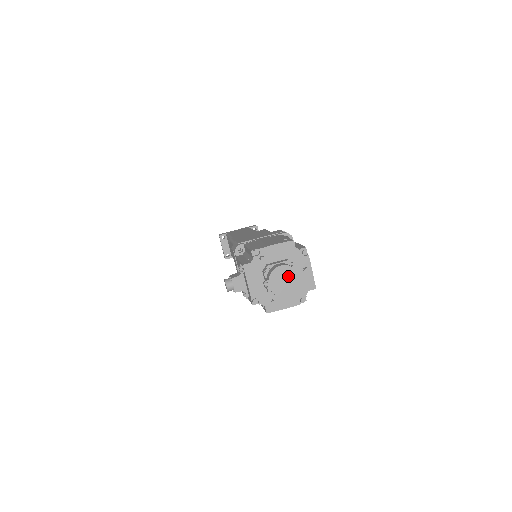
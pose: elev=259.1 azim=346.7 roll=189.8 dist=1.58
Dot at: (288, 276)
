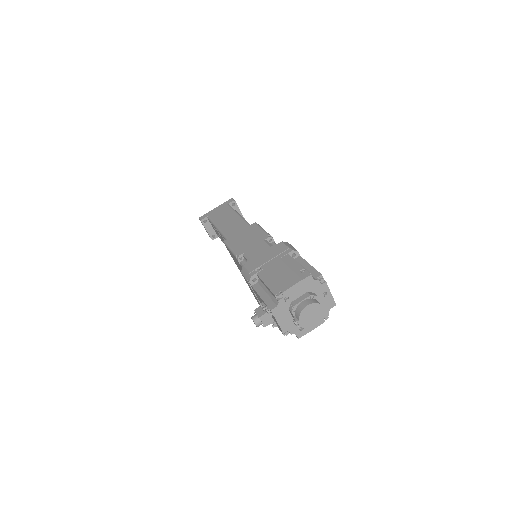
Dot at: (315, 311)
